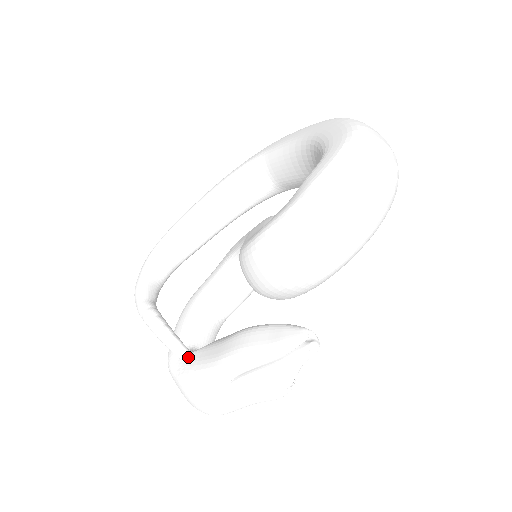
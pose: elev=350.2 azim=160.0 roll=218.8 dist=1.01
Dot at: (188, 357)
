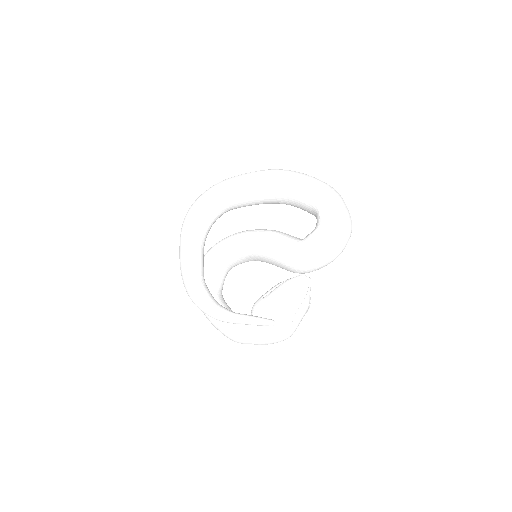
Dot at: occluded
